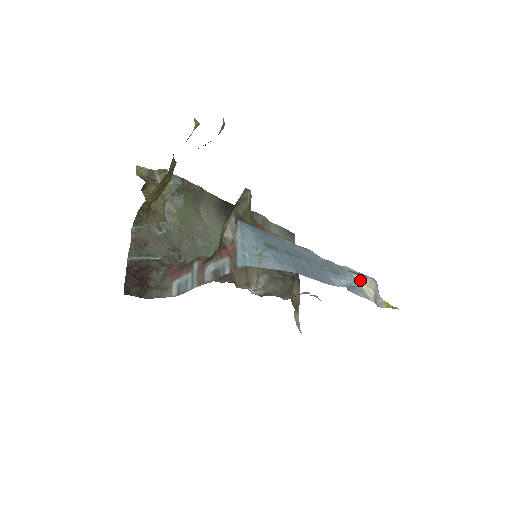
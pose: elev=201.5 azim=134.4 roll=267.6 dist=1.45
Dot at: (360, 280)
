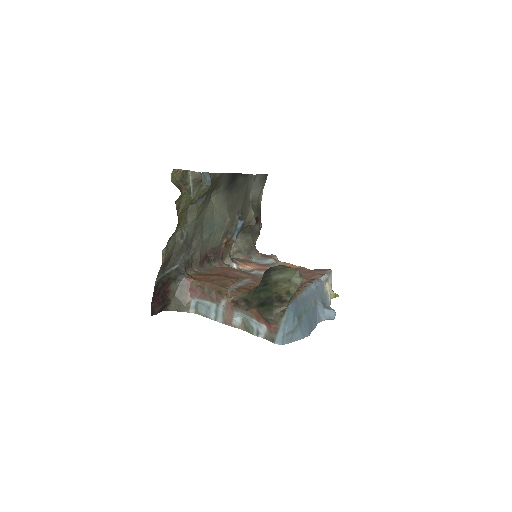
Dot at: (328, 286)
